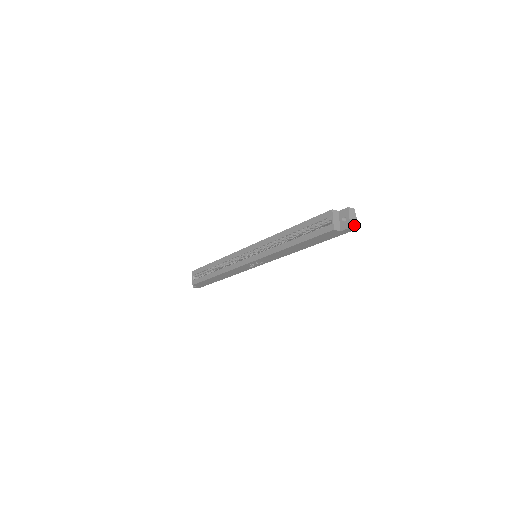
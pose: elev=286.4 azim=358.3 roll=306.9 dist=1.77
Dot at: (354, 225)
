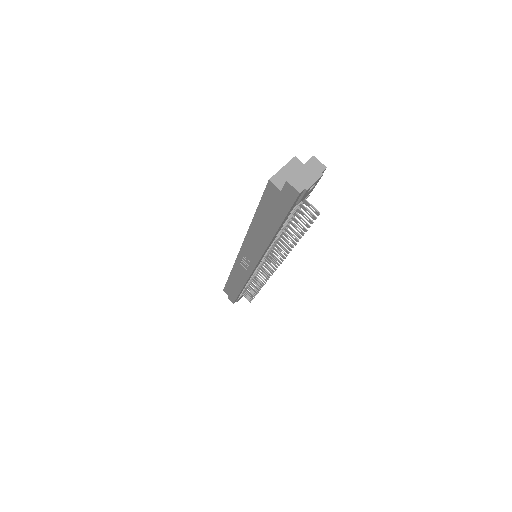
Dot at: (300, 184)
